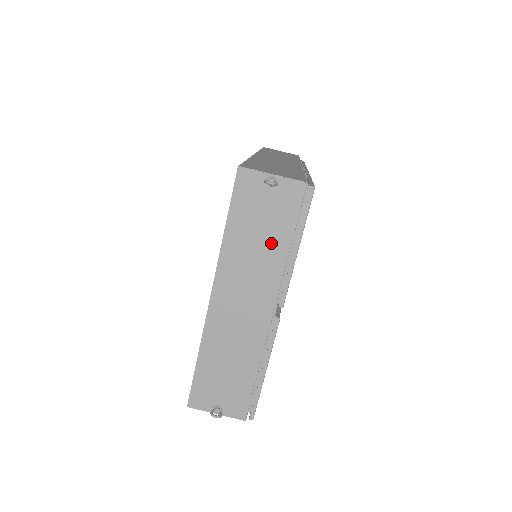
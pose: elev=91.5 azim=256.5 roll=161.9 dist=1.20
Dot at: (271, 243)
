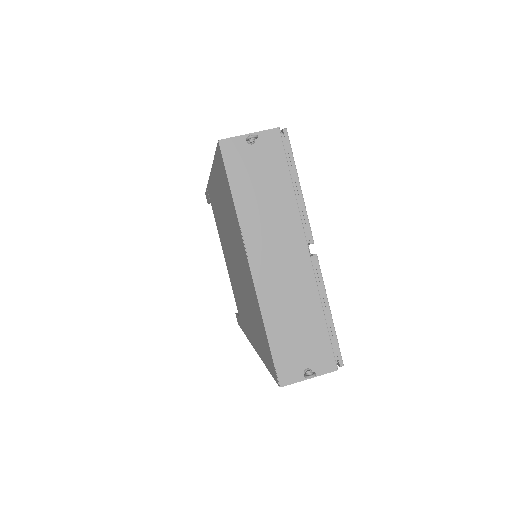
Dot at: (276, 191)
